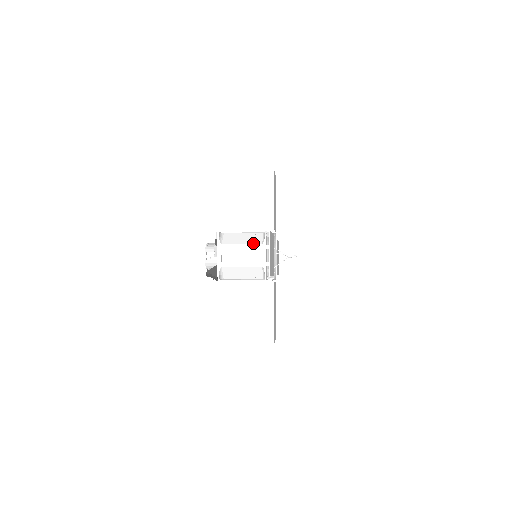
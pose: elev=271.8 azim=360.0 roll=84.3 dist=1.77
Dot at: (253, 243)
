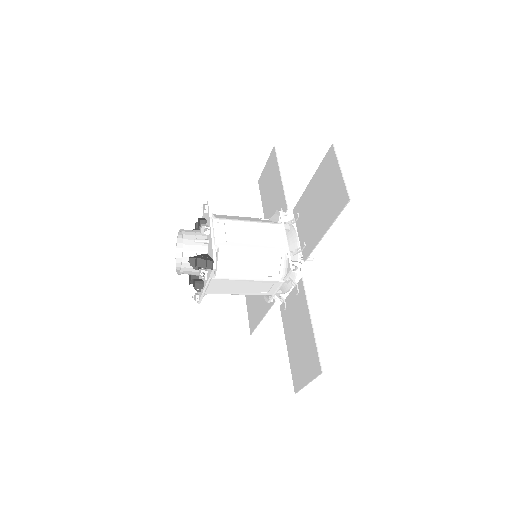
Dot at: (263, 221)
